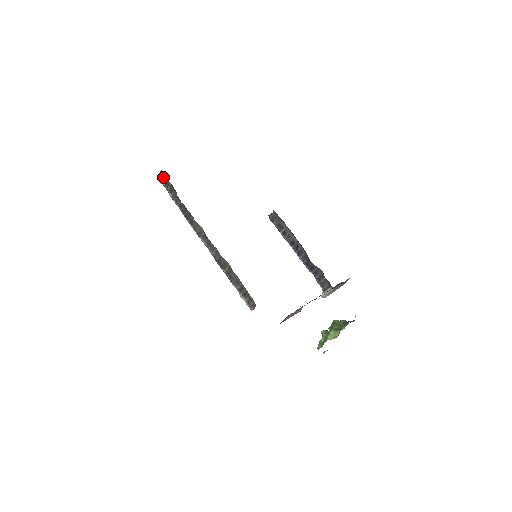
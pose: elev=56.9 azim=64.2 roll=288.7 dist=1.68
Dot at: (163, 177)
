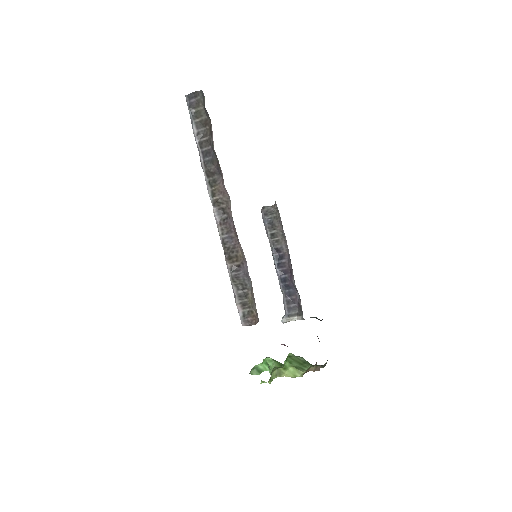
Dot at: (197, 101)
